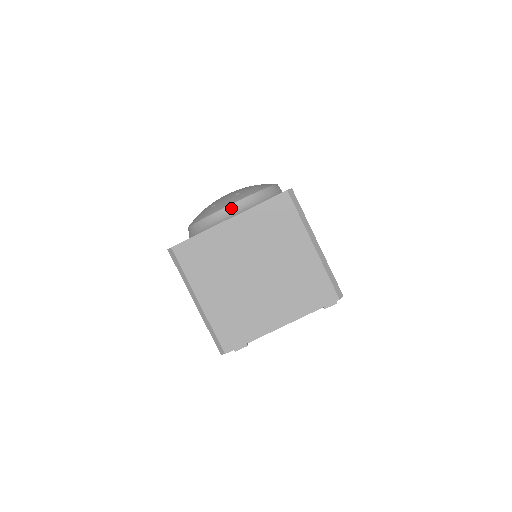
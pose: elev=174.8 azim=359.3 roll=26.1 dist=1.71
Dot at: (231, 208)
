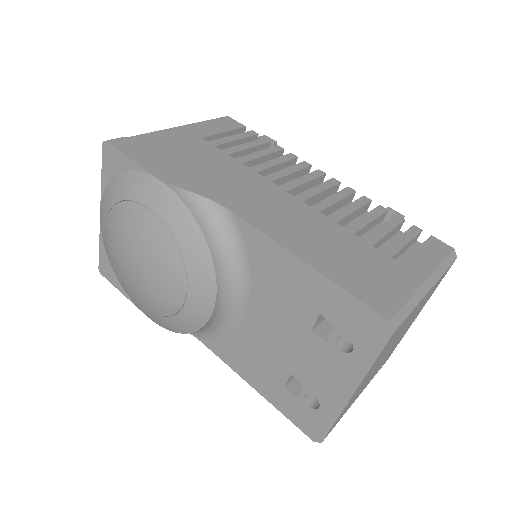
Dot at: (219, 305)
